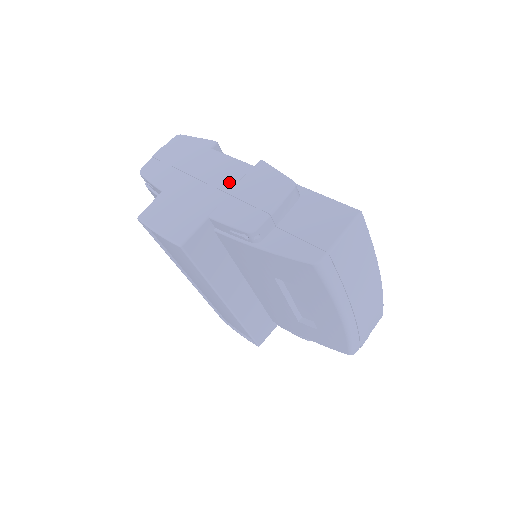
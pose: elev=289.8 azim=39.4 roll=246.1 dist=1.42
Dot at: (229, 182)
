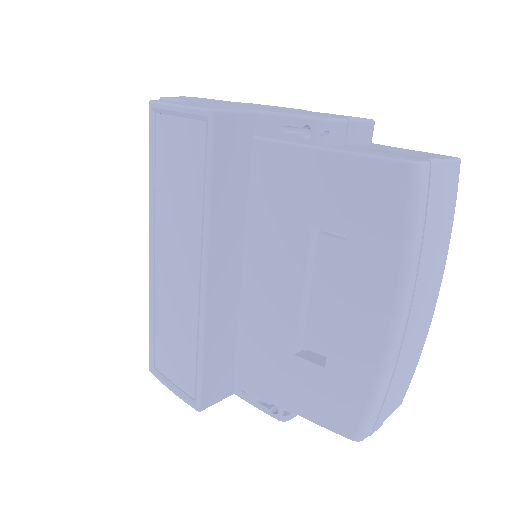
Dot at: (285, 108)
